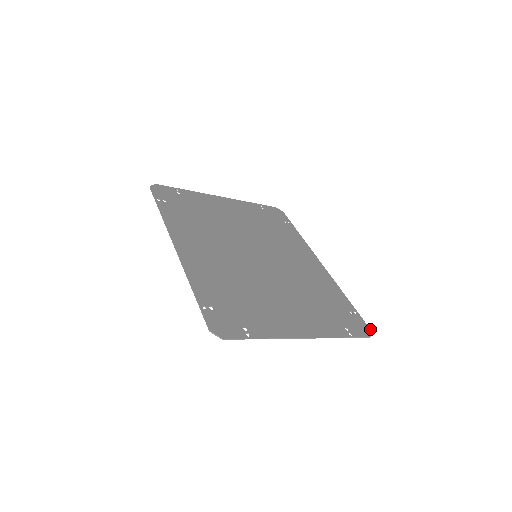
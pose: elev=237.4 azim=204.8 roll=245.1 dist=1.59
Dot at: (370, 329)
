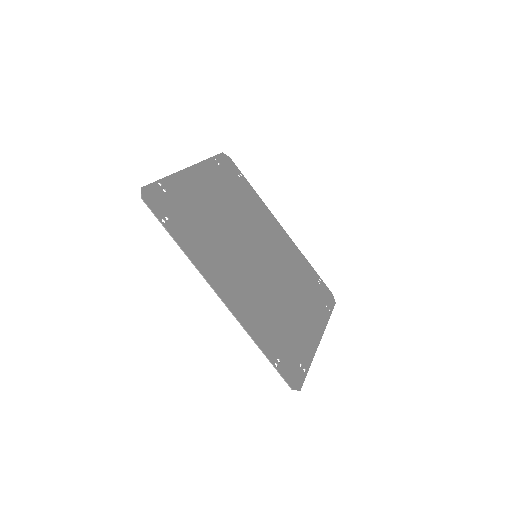
Dot at: occluded
